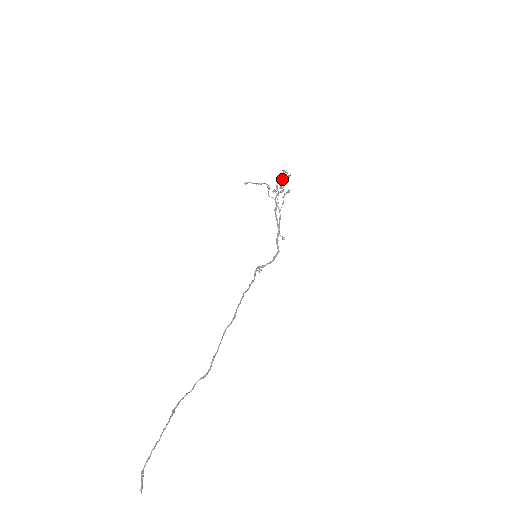
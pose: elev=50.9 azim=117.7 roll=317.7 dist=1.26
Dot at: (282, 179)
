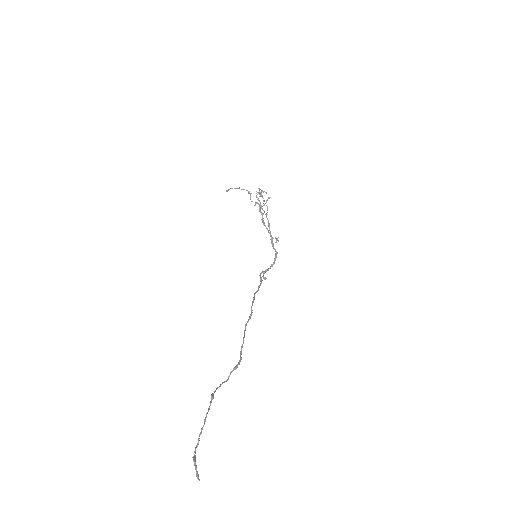
Dot at: occluded
